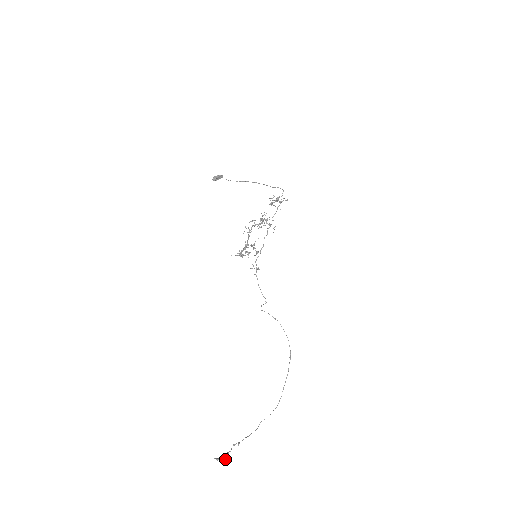
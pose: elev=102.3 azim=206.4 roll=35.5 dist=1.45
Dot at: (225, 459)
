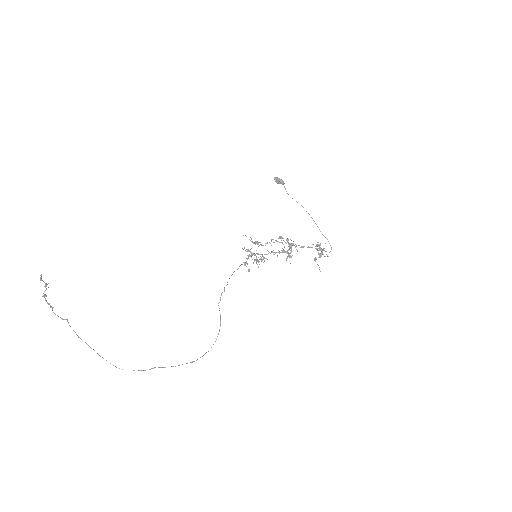
Dot at: (44, 294)
